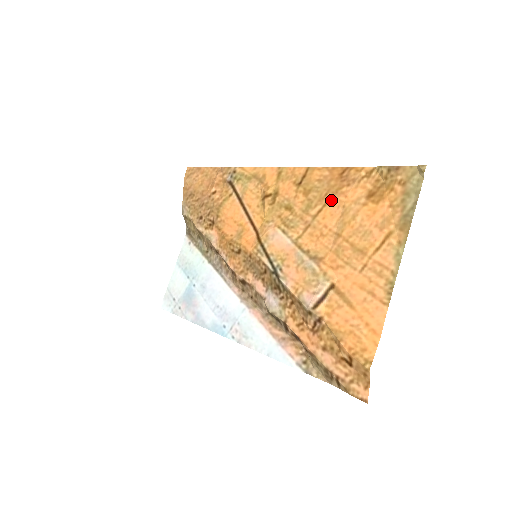
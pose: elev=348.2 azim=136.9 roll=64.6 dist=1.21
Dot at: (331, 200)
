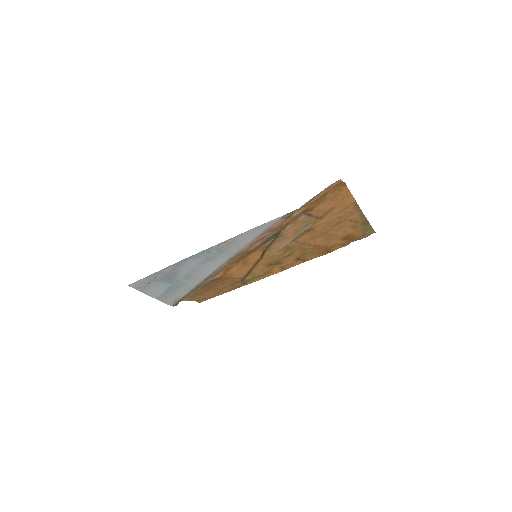
Dot at: (320, 245)
